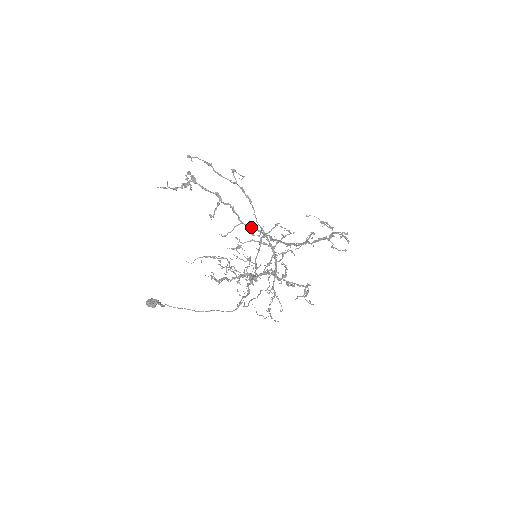
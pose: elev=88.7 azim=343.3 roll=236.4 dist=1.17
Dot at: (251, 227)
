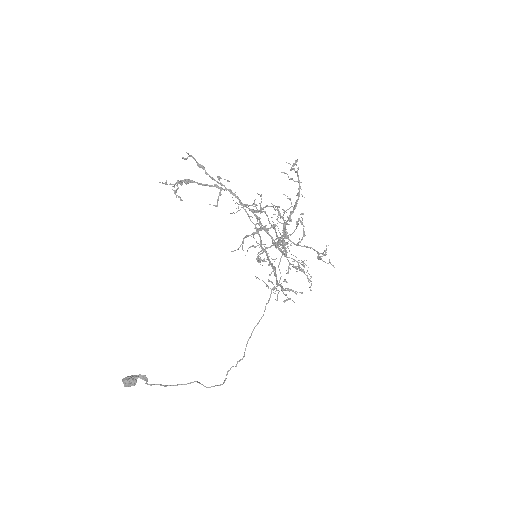
Dot at: occluded
